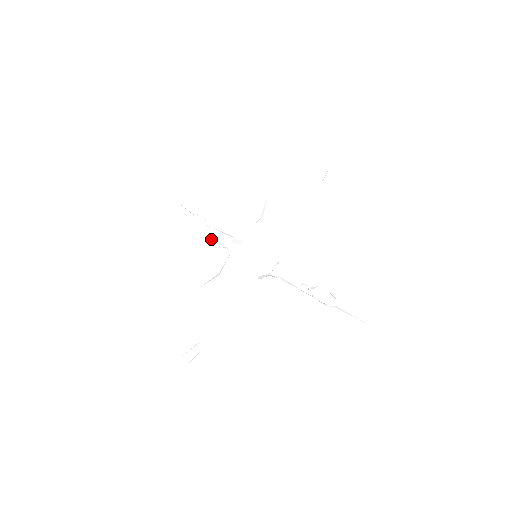
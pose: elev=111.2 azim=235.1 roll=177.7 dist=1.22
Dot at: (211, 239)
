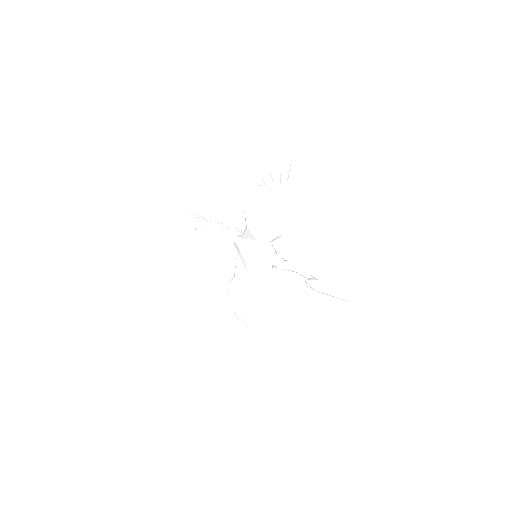
Dot at: (219, 239)
